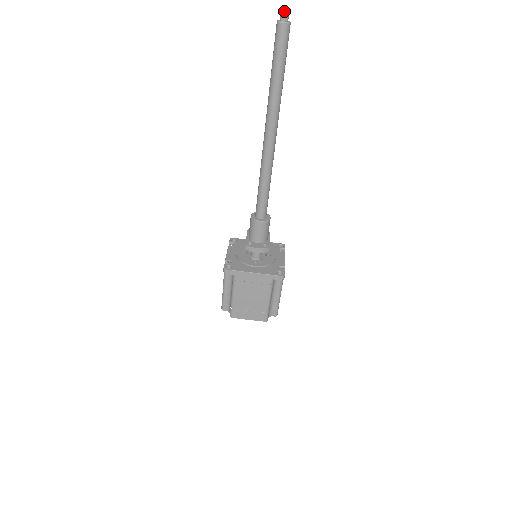
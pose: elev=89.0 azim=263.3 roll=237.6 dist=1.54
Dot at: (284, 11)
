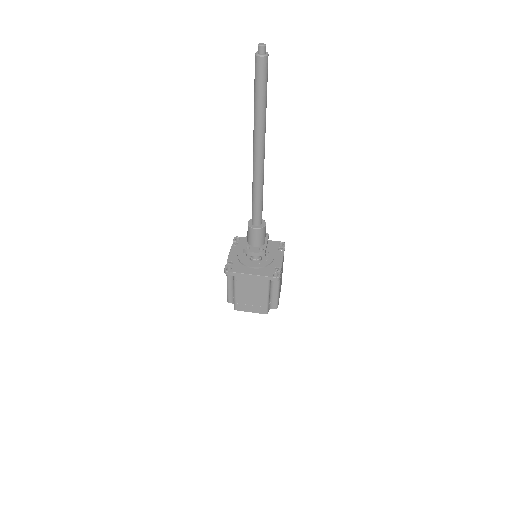
Dot at: (261, 45)
